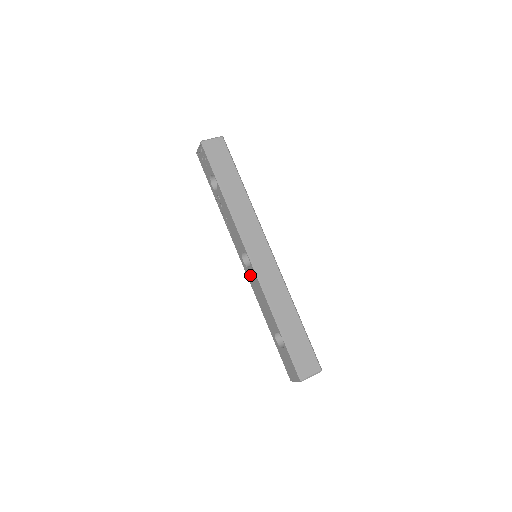
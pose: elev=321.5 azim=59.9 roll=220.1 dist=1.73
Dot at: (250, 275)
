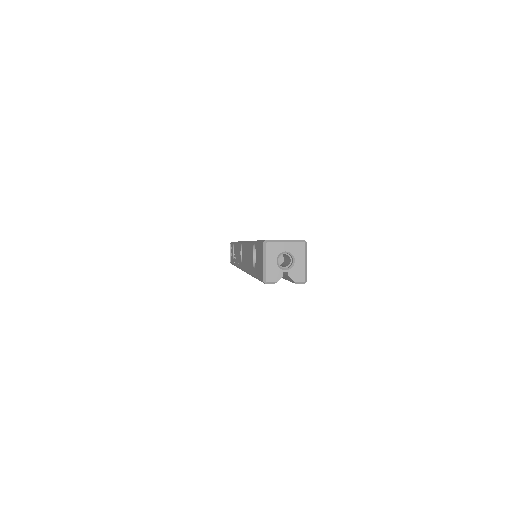
Dot at: (243, 260)
